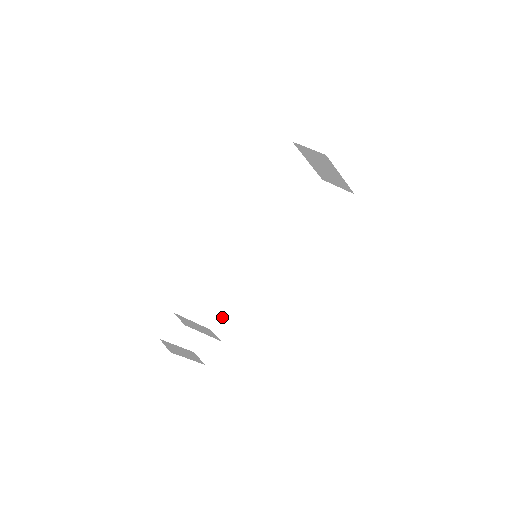
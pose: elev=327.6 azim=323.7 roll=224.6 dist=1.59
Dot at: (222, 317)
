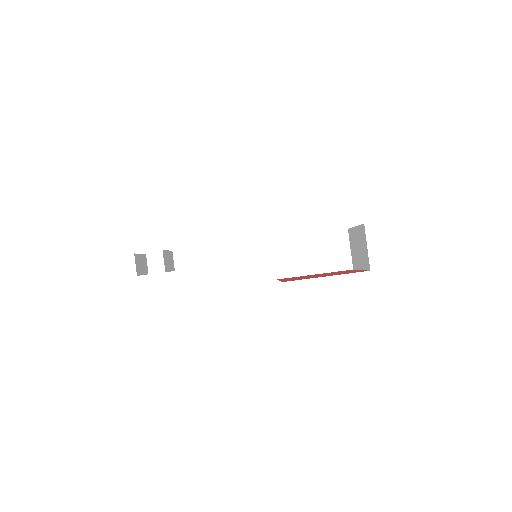
Dot at: (189, 251)
